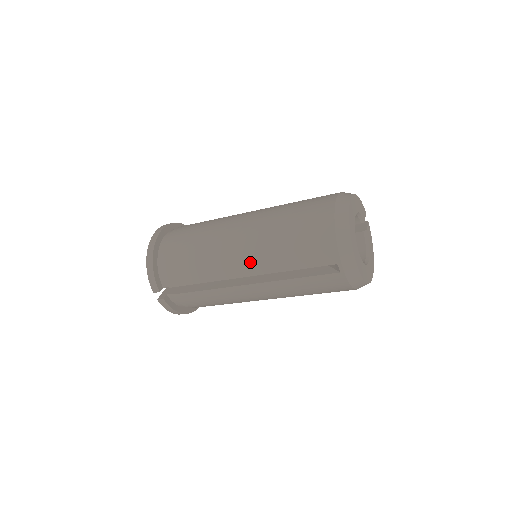
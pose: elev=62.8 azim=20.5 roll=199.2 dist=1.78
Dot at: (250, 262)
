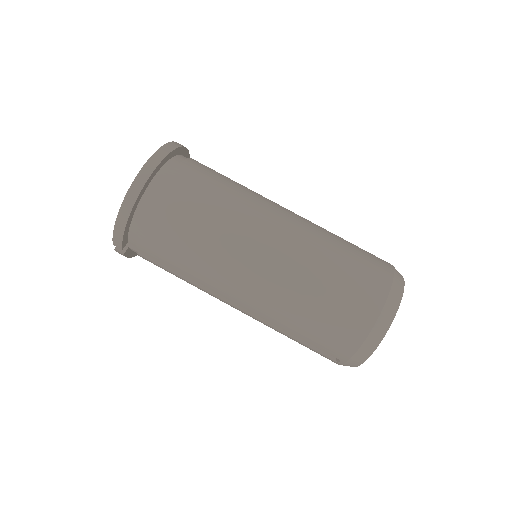
Dot at: (253, 302)
